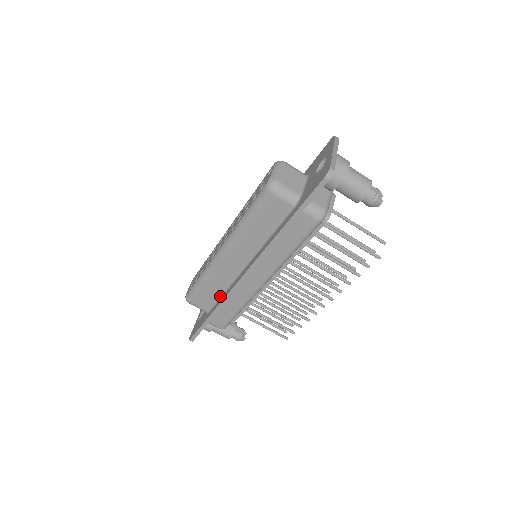
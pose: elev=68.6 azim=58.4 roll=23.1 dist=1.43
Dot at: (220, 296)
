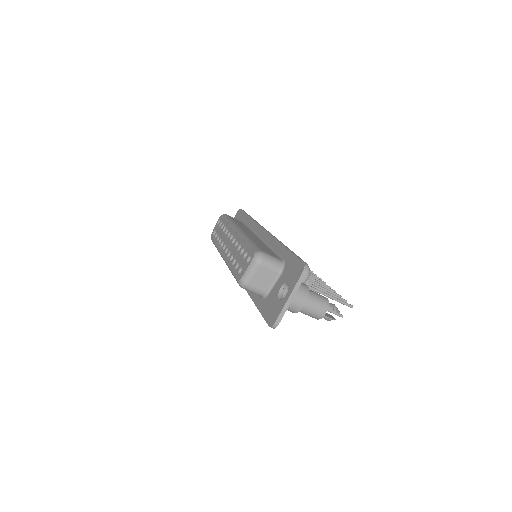
Dot at: occluded
